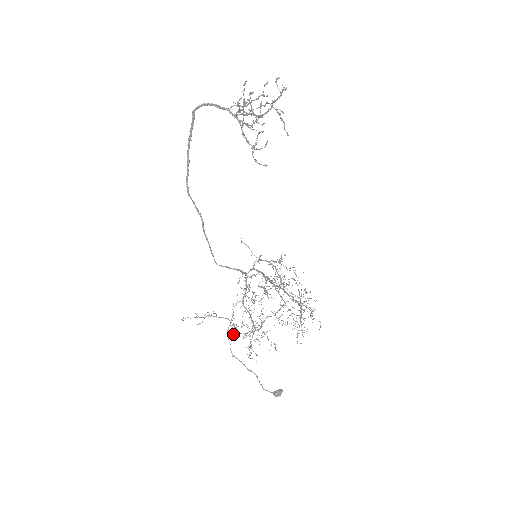
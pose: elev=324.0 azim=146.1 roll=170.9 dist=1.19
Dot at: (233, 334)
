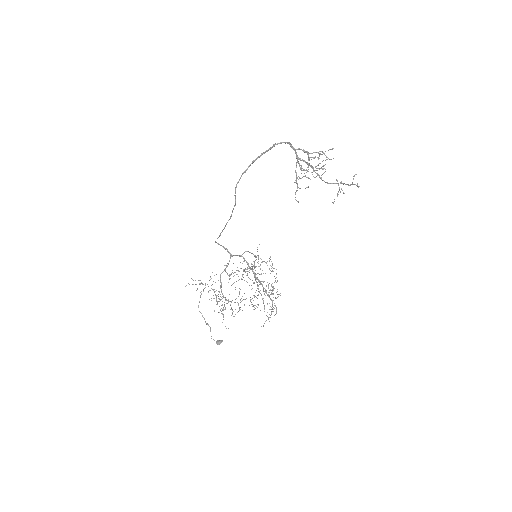
Dot at: (219, 306)
